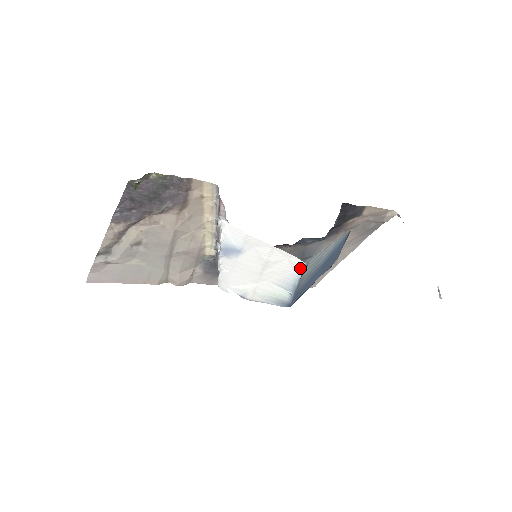
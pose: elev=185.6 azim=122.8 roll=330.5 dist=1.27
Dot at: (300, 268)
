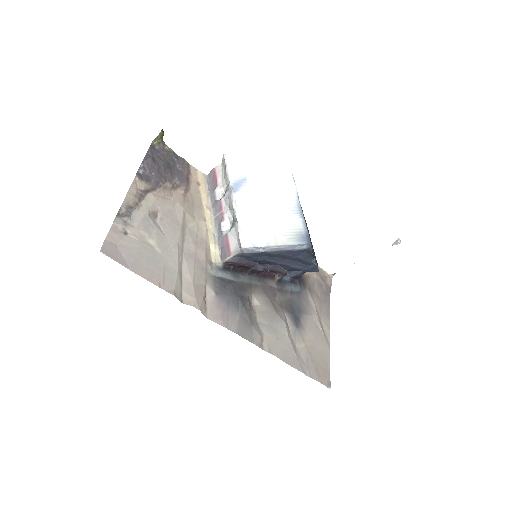
Dot at: (292, 181)
